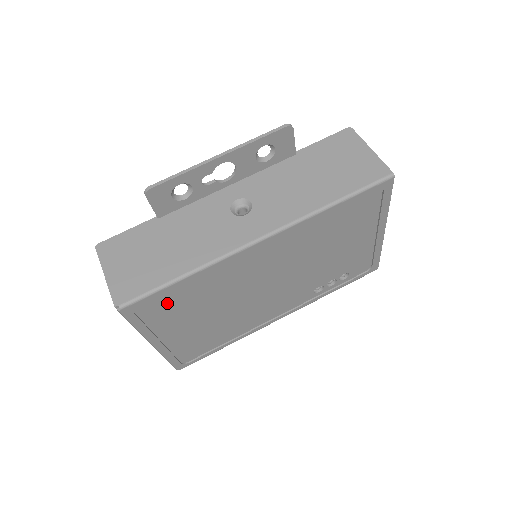
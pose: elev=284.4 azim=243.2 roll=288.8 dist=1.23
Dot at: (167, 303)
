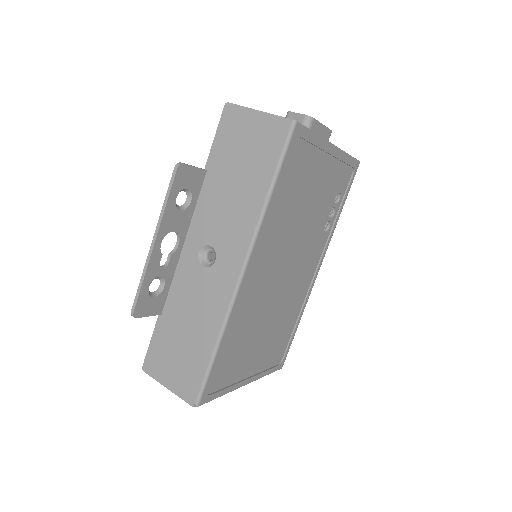
Dot at: (225, 366)
